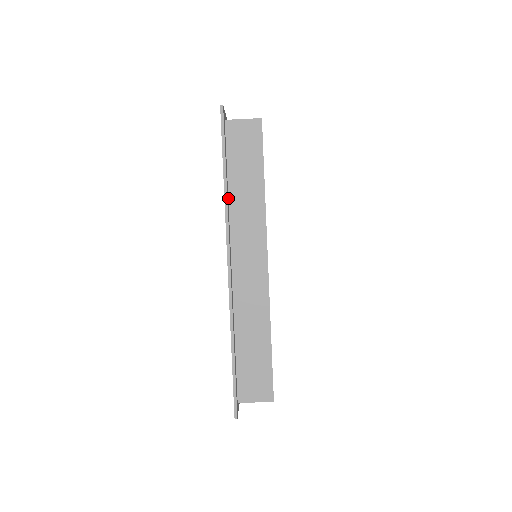
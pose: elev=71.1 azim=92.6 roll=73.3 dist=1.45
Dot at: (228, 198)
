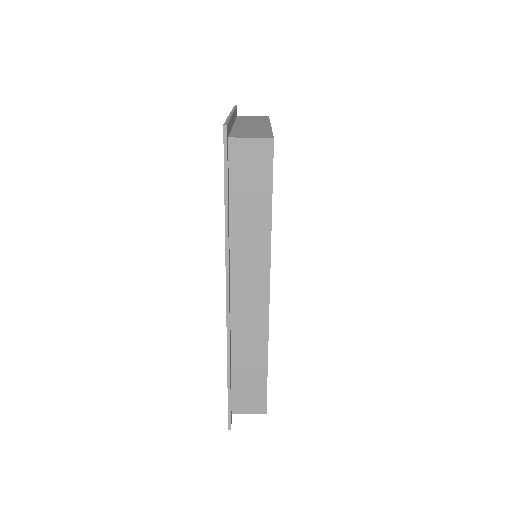
Dot at: (229, 228)
